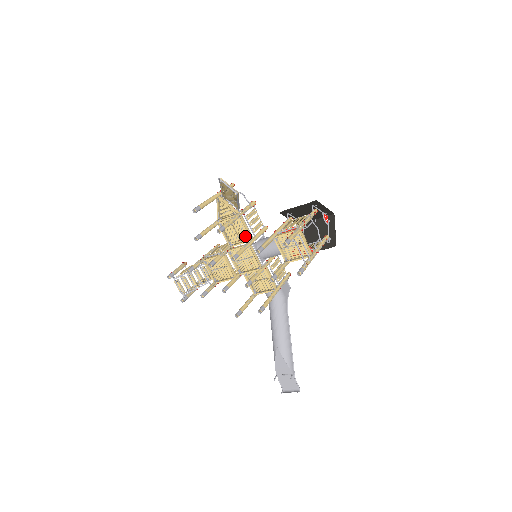
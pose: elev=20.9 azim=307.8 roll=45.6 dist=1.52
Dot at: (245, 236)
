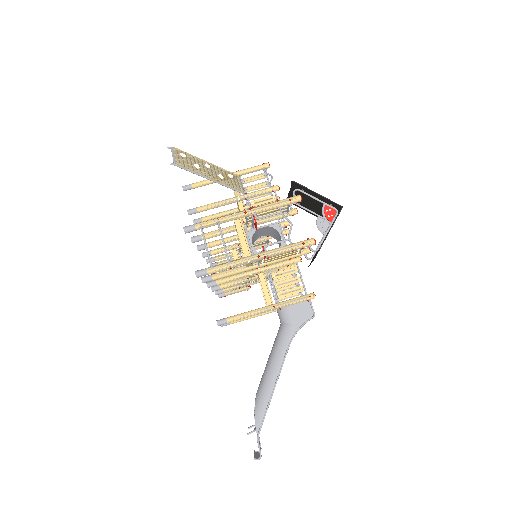
Dot at: occluded
